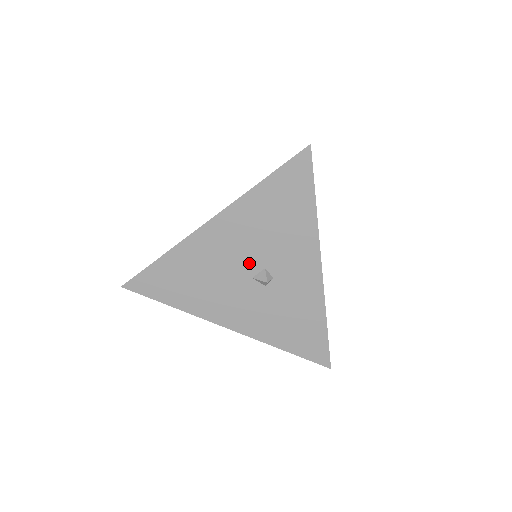
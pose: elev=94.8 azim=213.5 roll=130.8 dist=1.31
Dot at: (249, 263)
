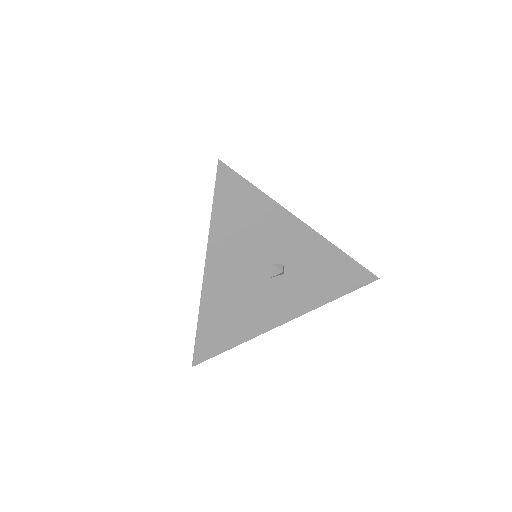
Dot at: (258, 272)
